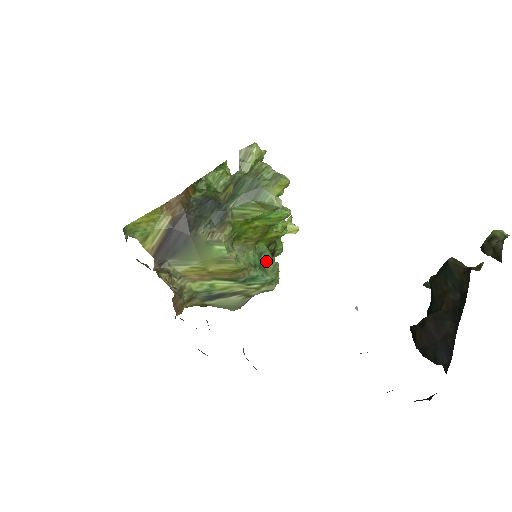
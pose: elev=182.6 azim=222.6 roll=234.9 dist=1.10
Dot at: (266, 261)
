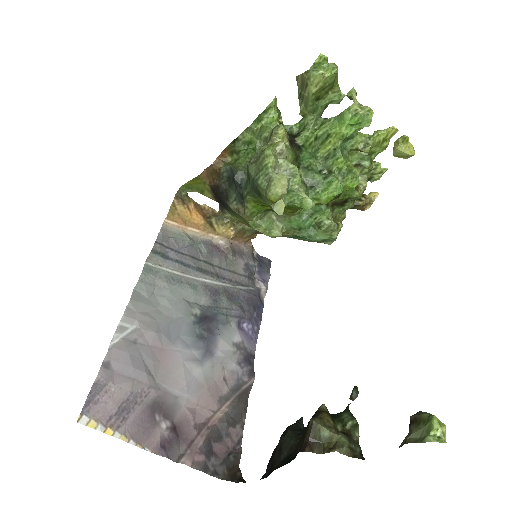
Dot at: (318, 222)
